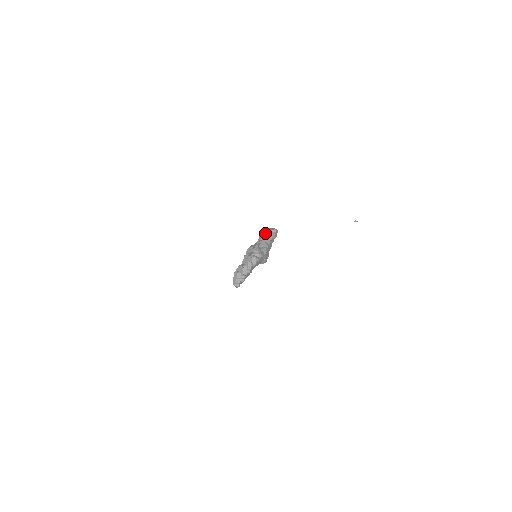
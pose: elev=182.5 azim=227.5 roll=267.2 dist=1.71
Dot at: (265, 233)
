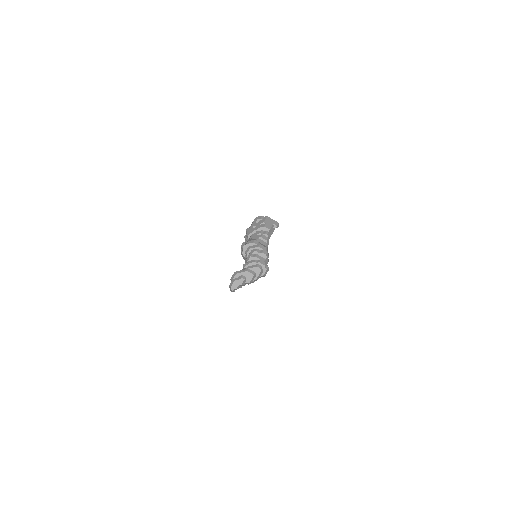
Dot at: (271, 228)
